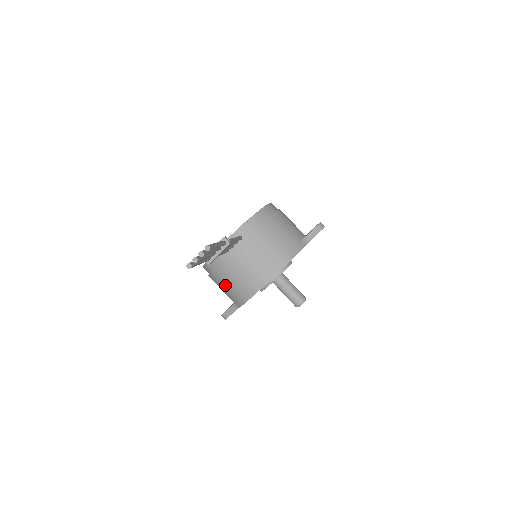
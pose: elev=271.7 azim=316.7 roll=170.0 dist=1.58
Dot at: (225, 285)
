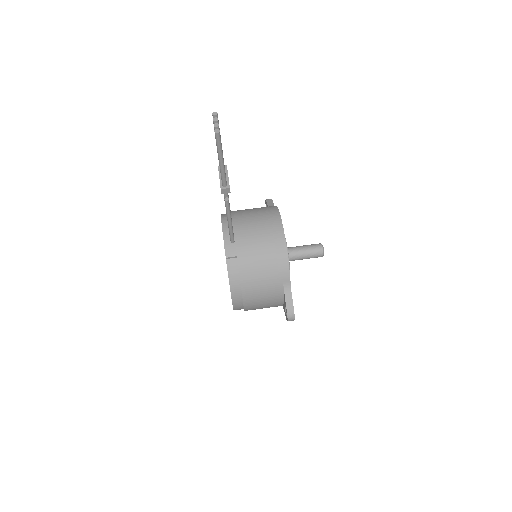
Dot at: (261, 274)
